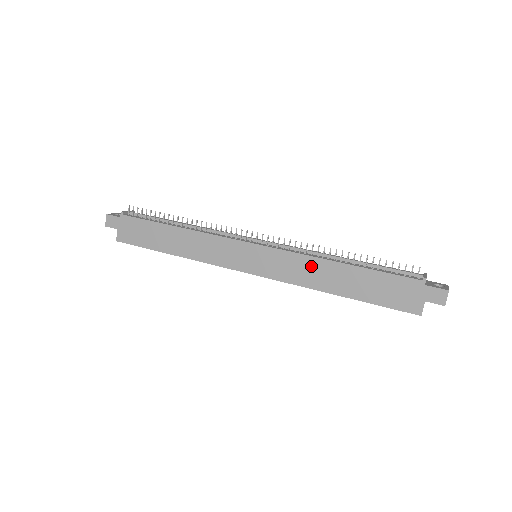
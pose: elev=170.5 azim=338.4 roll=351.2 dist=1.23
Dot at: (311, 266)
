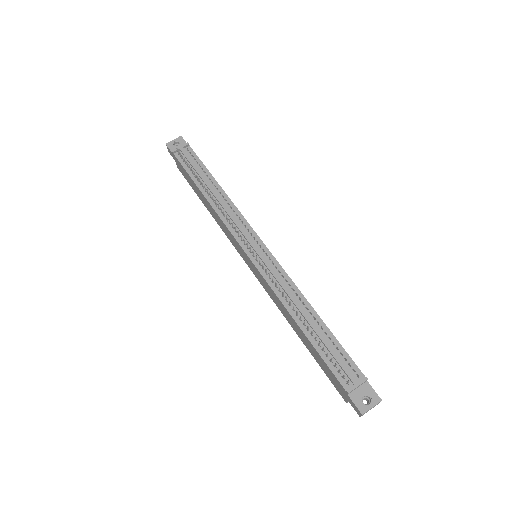
Dot at: (280, 304)
